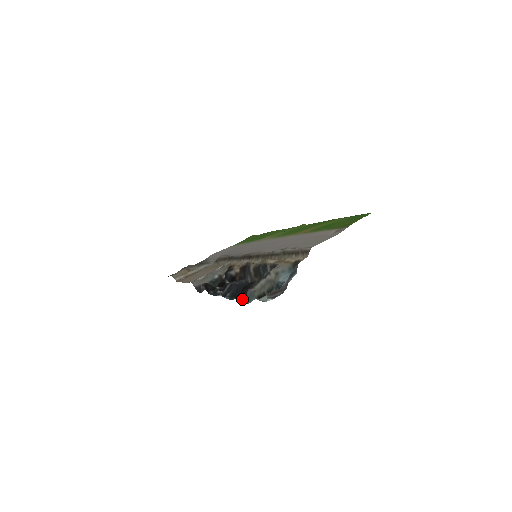
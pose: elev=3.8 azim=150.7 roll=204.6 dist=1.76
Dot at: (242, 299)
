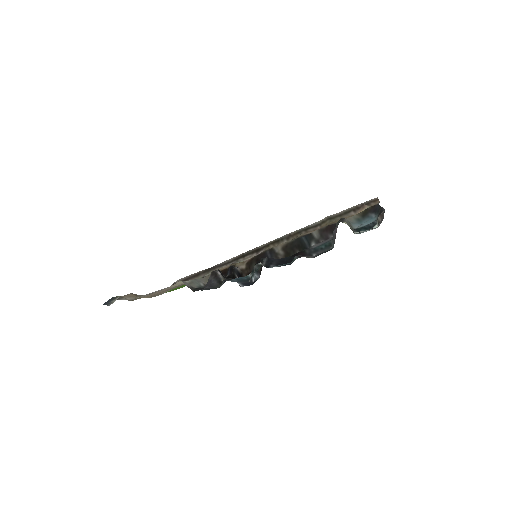
Dot at: (307, 257)
